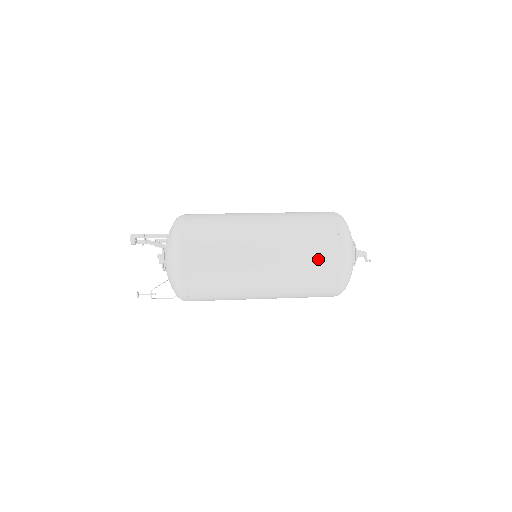
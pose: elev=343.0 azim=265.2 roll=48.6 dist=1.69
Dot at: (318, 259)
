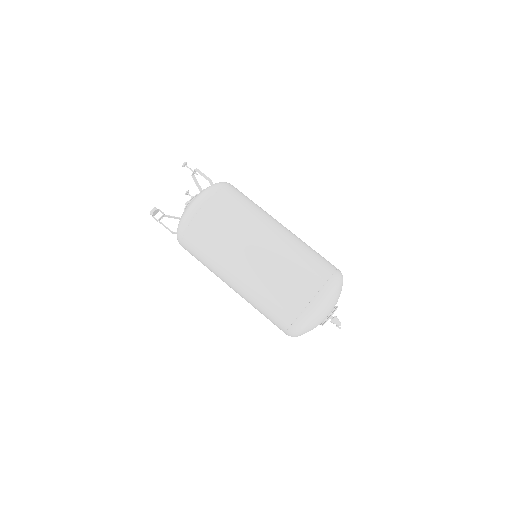
Dot at: occluded
